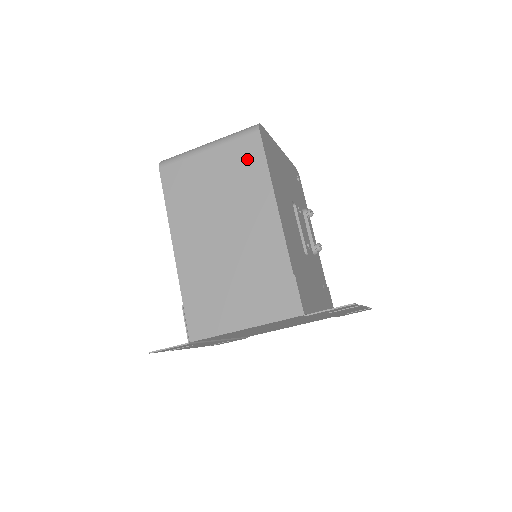
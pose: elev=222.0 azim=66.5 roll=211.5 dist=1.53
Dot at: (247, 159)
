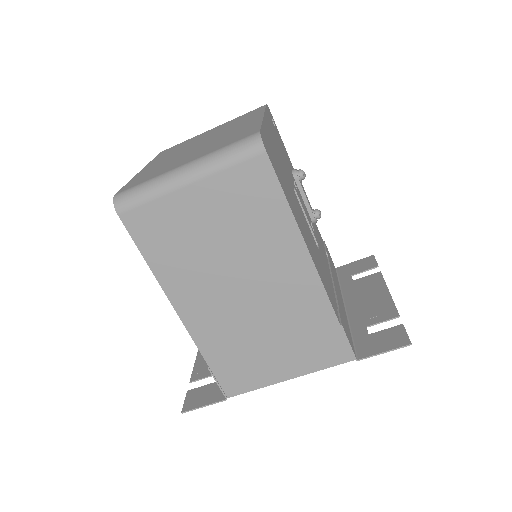
Dot at: (255, 195)
